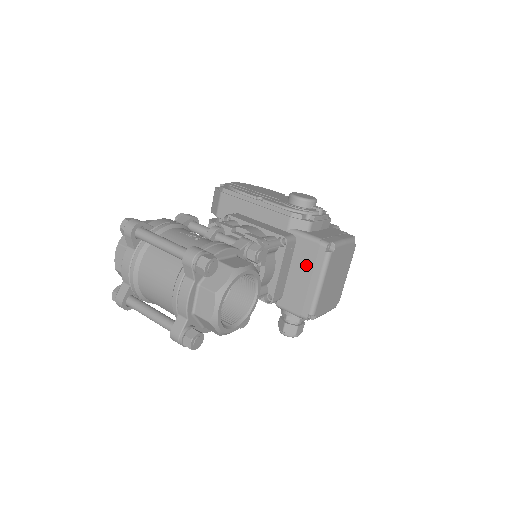
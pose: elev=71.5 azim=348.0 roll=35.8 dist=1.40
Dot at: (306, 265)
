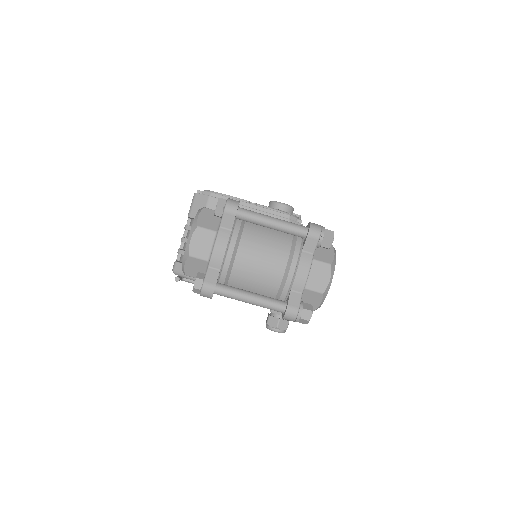
Dot at: occluded
